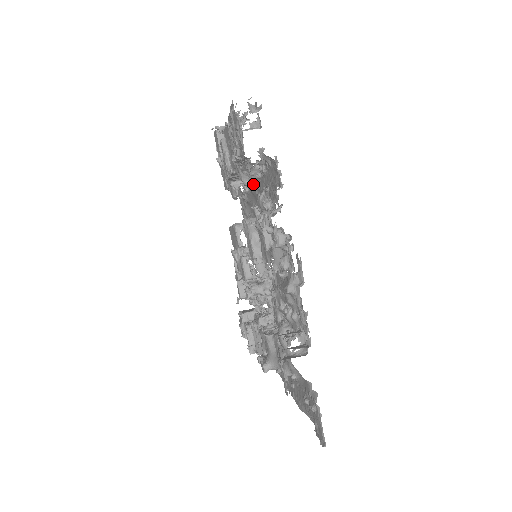
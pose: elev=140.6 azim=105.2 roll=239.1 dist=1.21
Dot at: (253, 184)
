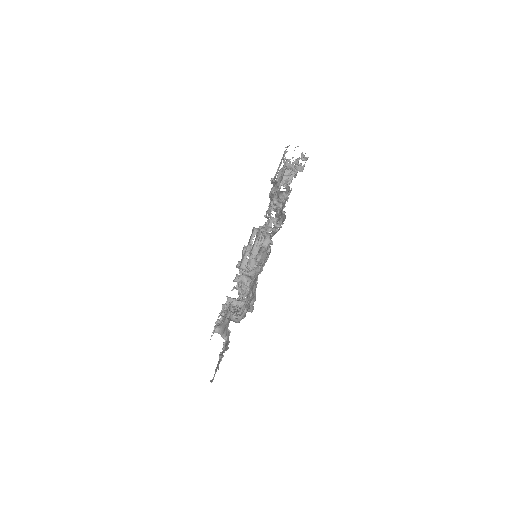
Dot at: (279, 206)
